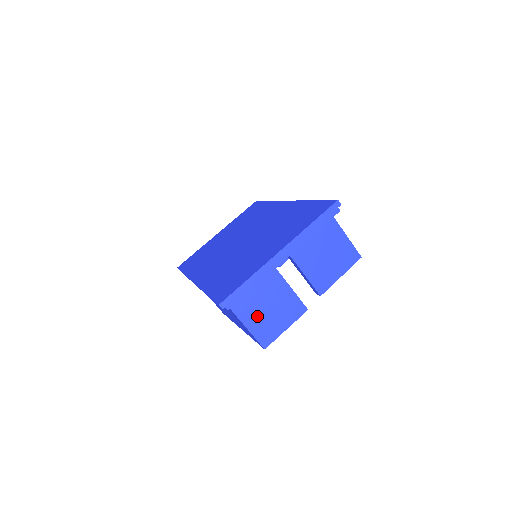
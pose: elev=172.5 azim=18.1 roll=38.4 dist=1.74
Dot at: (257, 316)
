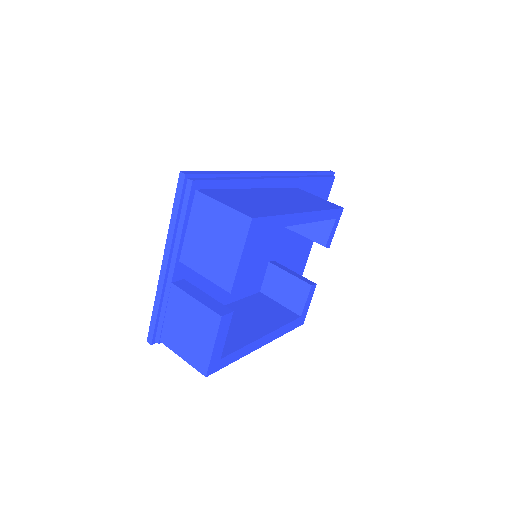
Dot at: (182, 341)
